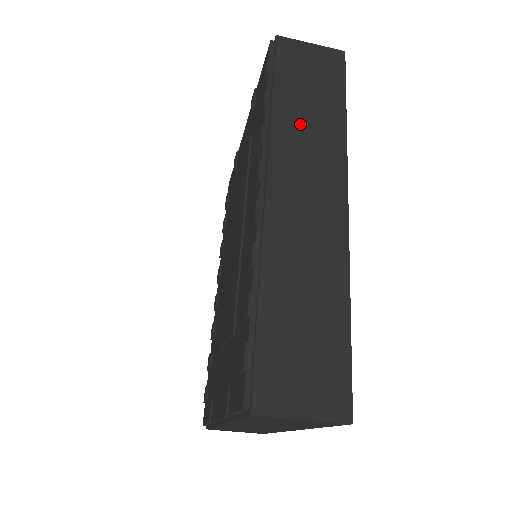
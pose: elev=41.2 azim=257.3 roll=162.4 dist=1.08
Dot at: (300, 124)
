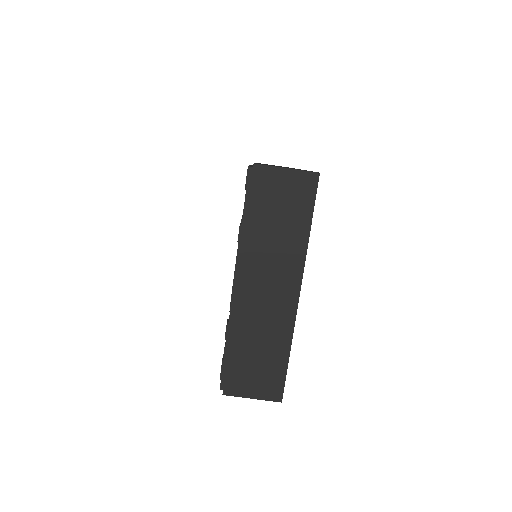
Dot at: occluded
